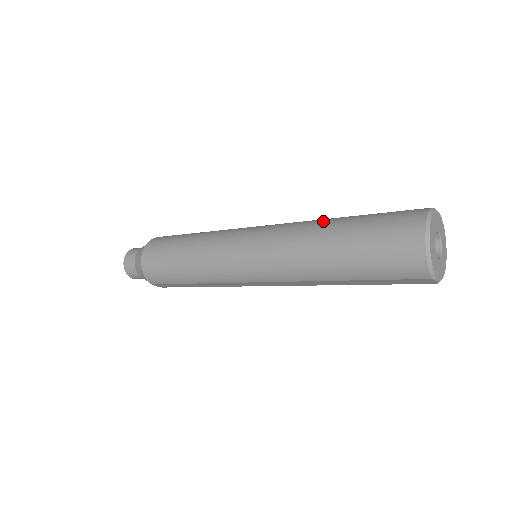
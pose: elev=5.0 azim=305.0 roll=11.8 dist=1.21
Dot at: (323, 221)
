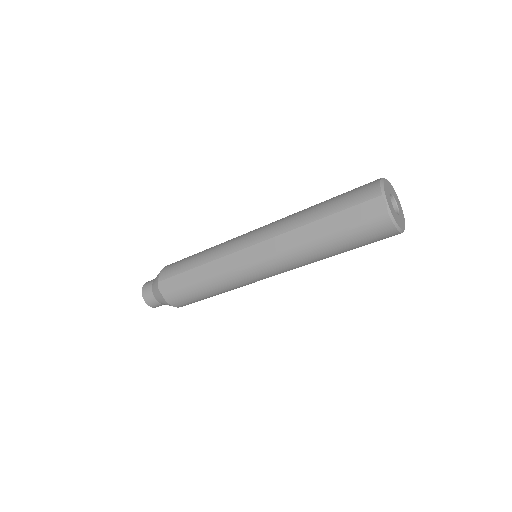
Dot at: occluded
